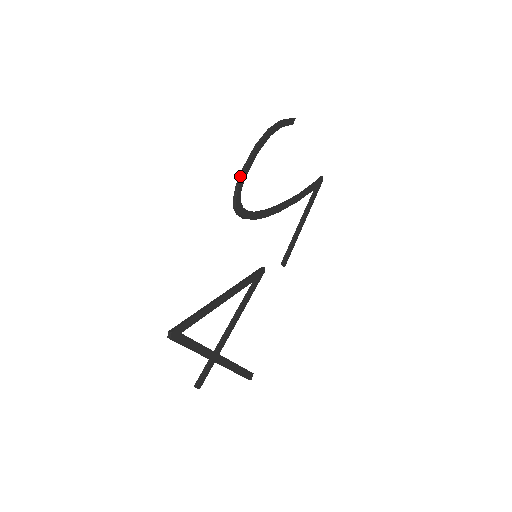
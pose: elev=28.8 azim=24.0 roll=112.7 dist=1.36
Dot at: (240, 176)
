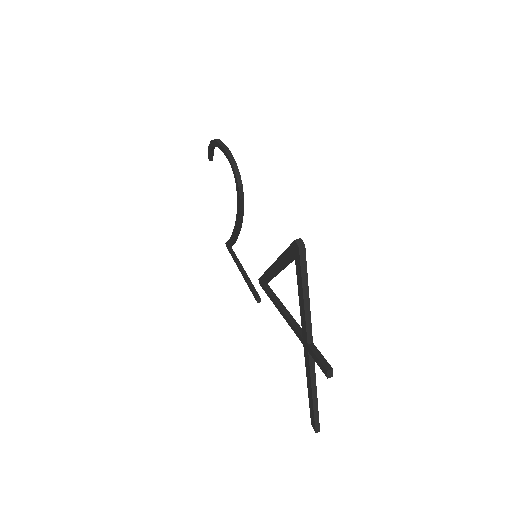
Dot at: (226, 150)
